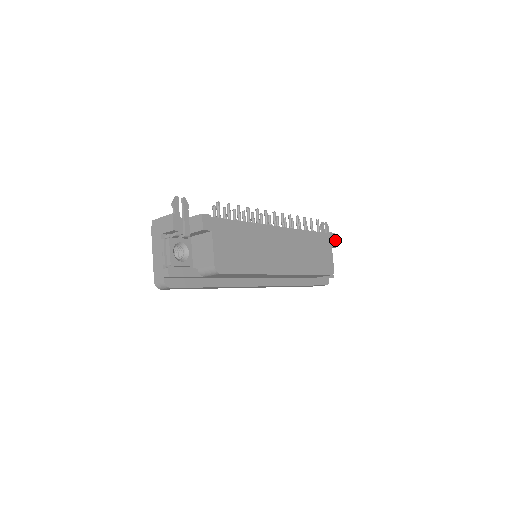
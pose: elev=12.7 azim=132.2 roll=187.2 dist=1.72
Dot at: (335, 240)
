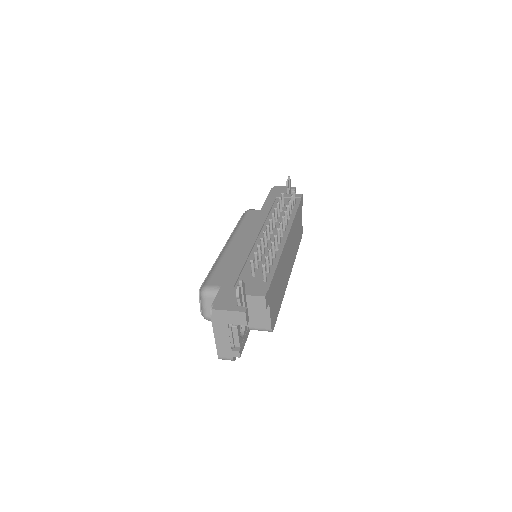
Dot at: (302, 200)
